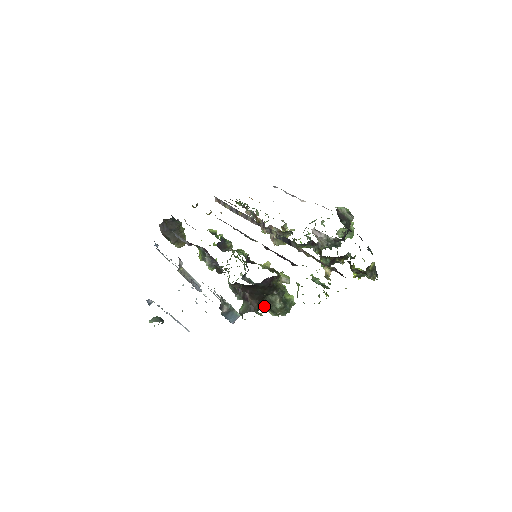
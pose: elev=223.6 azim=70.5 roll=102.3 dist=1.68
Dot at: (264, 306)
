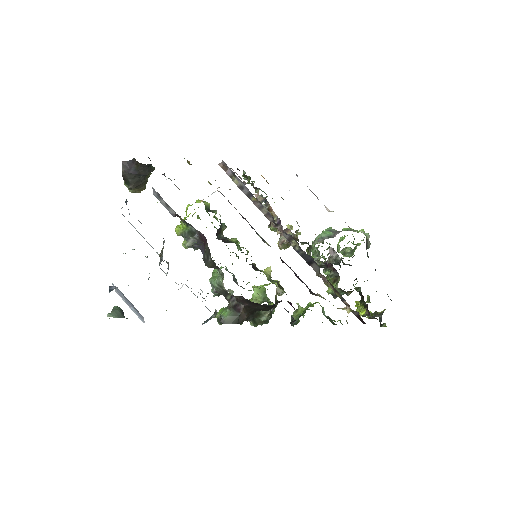
Dot at: (251, 317)
